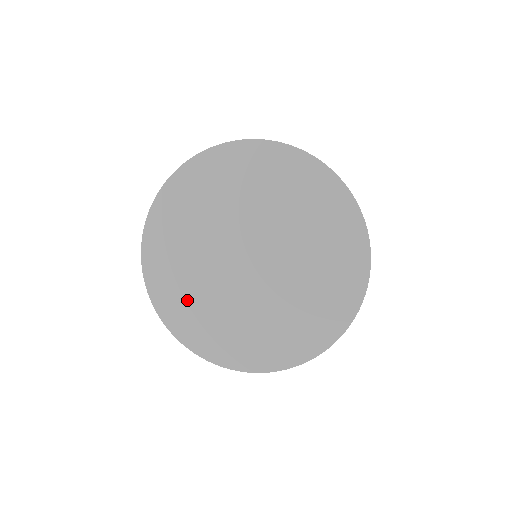
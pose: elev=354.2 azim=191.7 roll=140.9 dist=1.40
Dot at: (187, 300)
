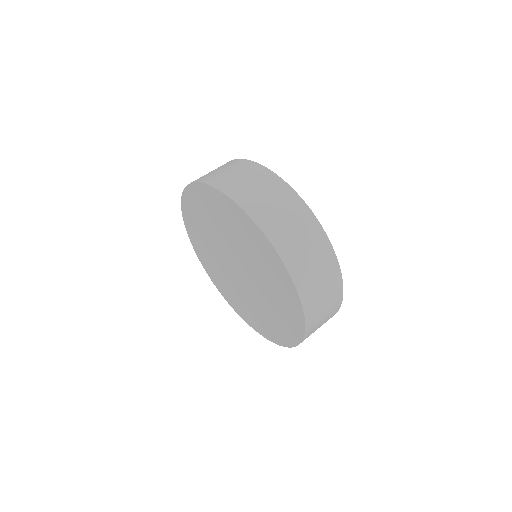
Dot at: (199, 234)
